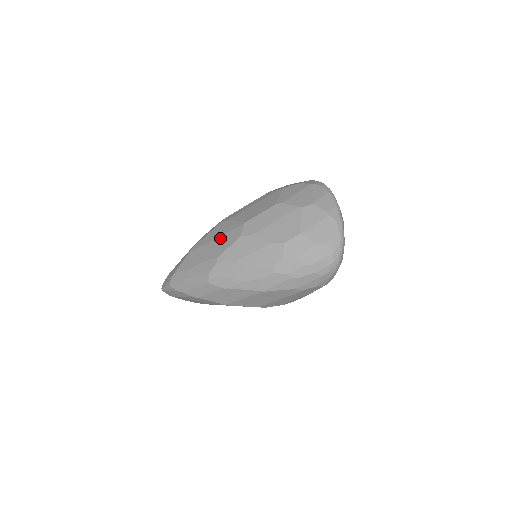
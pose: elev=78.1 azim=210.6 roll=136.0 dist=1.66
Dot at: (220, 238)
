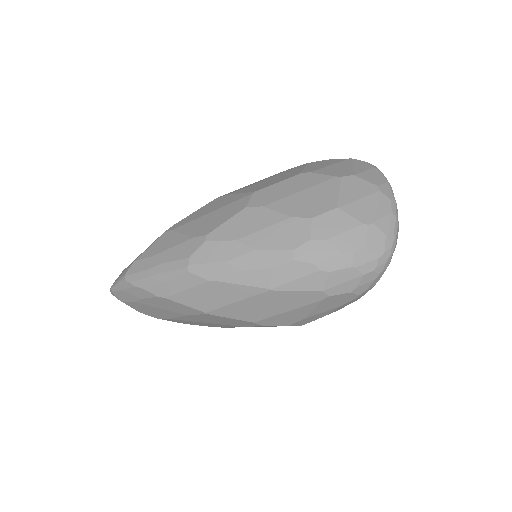
Dot at: (213, 212)
